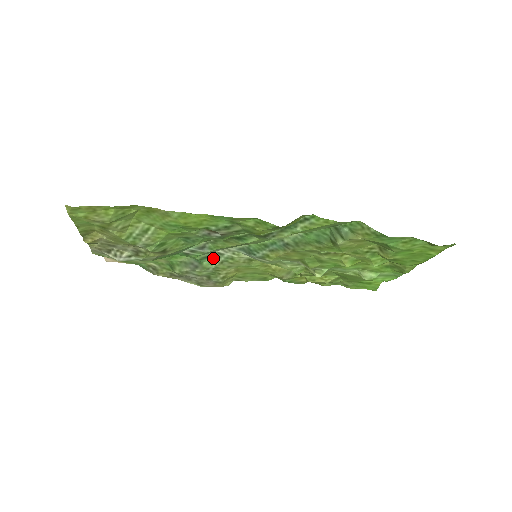
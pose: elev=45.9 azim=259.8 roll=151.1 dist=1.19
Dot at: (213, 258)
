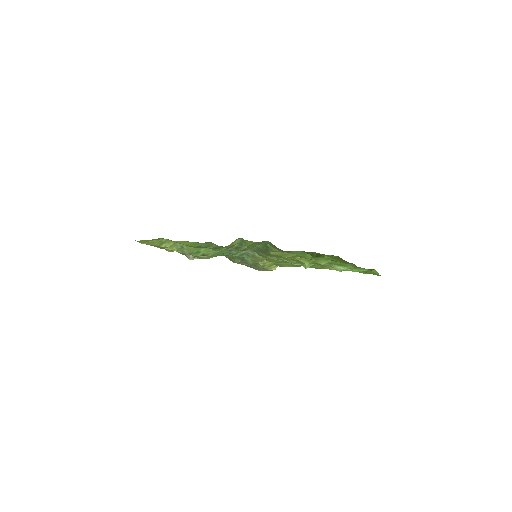
Dot at: (246, 255)
